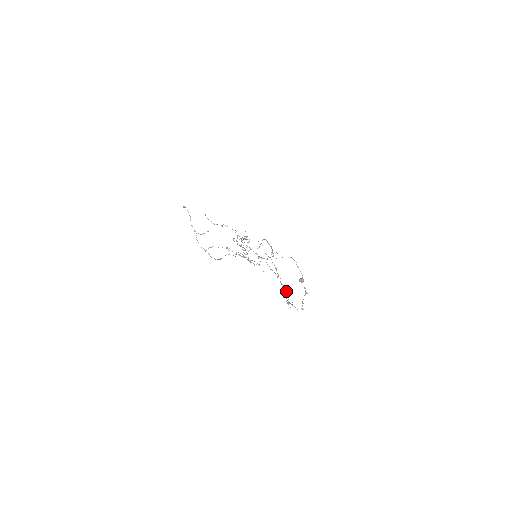
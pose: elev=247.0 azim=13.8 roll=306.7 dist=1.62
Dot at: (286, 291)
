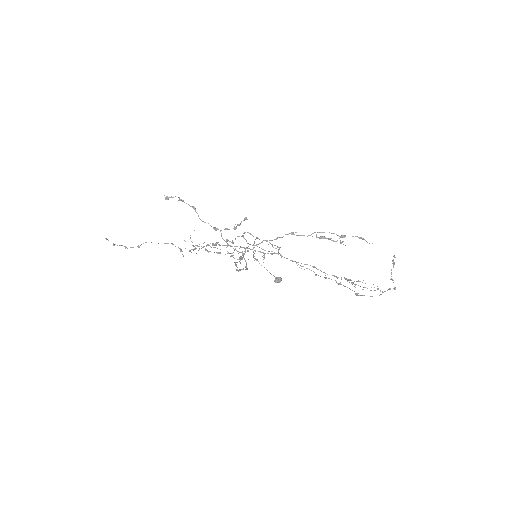
Dot at: (345, 279)
